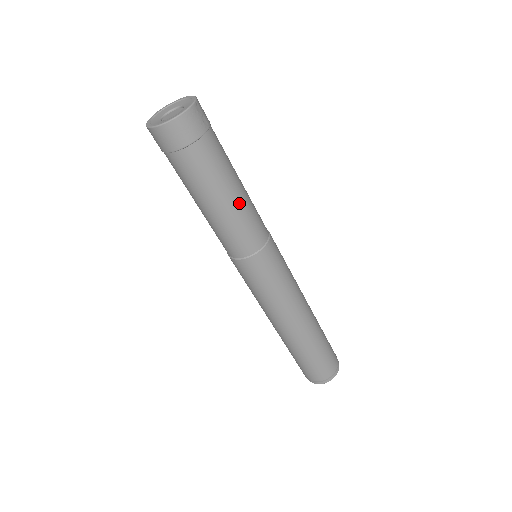
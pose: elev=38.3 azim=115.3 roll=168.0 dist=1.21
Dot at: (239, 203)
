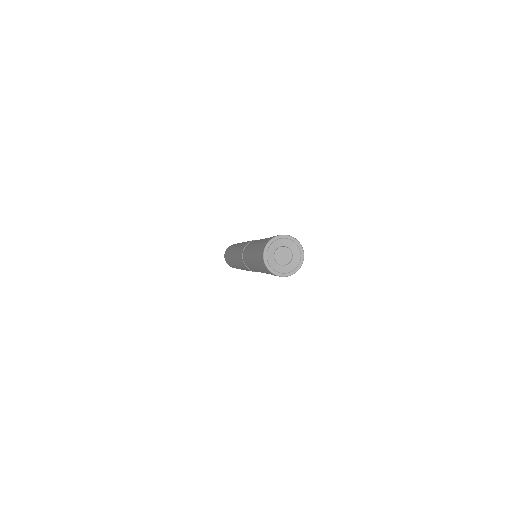
Dot at: occluded
